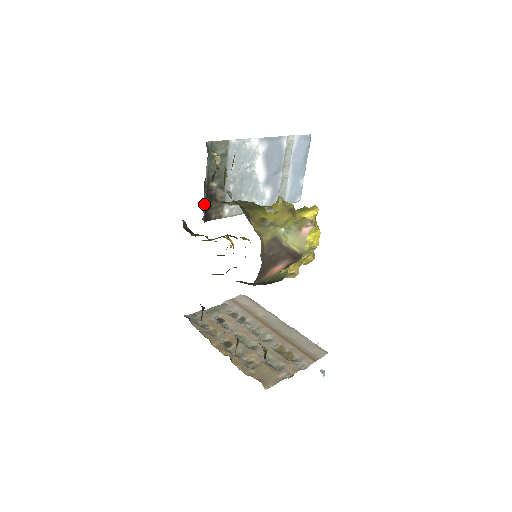
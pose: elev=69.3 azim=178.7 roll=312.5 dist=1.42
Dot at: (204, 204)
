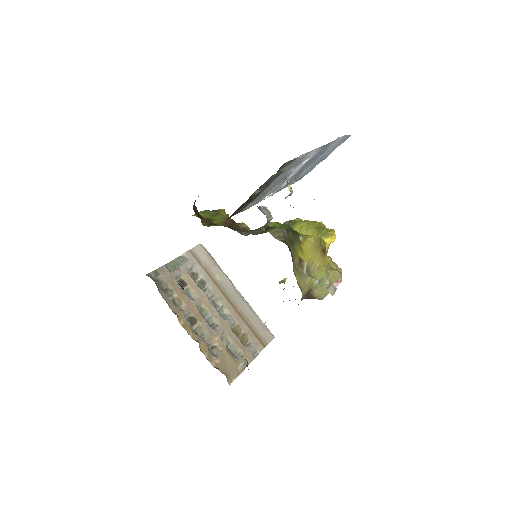
Dot at: (237, 209)
